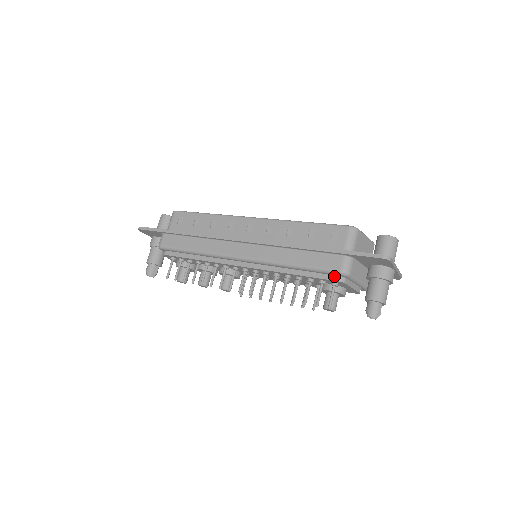
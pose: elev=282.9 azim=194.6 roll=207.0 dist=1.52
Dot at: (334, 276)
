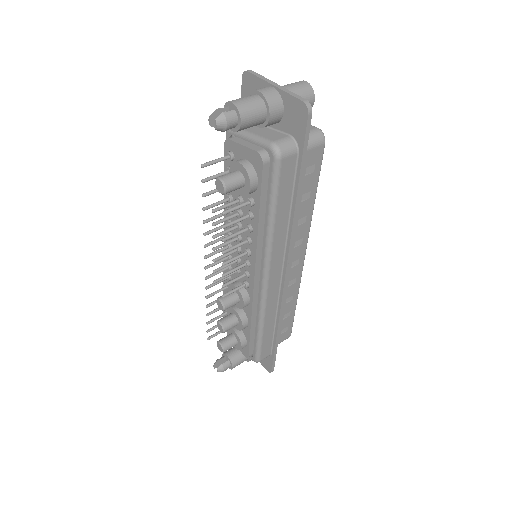
Dot at: occluded
